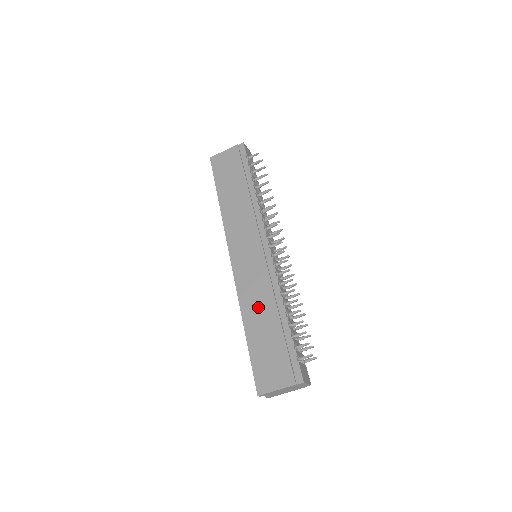
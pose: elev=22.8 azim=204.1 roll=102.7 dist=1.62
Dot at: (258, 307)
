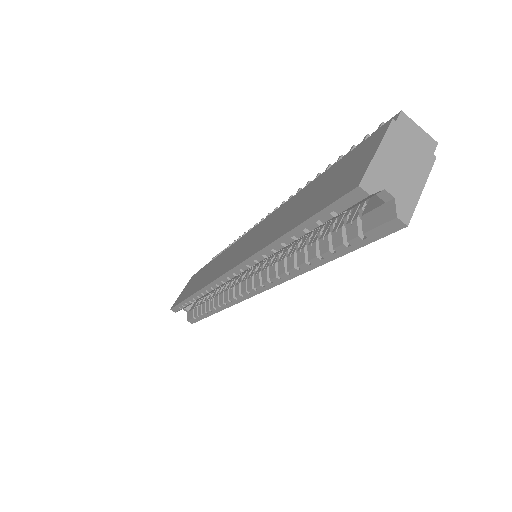
Dot at: (279, 221)
